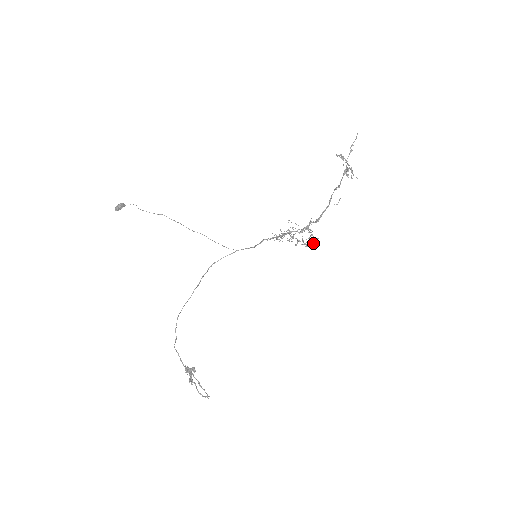
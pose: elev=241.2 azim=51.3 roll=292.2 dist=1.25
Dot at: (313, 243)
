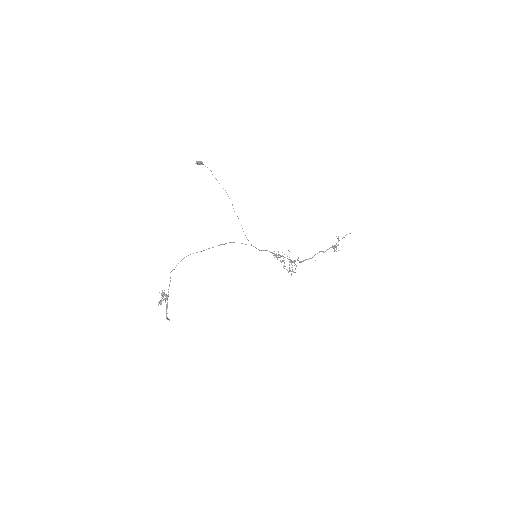
Dot at: occluded
